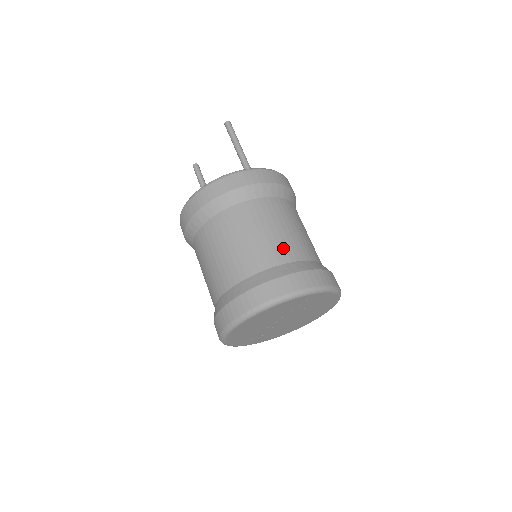
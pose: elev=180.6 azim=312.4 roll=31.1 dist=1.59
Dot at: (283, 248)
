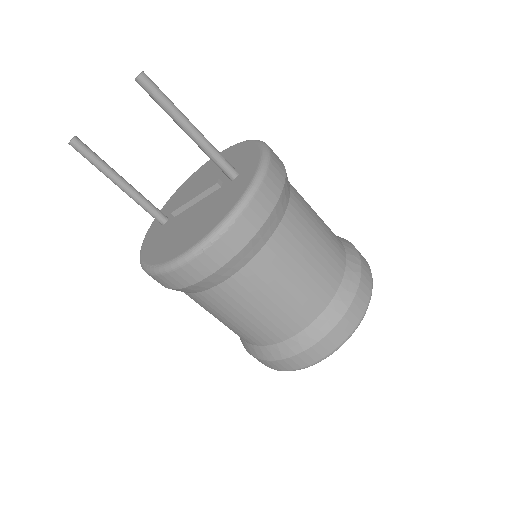
Dot at: (330, 268)
